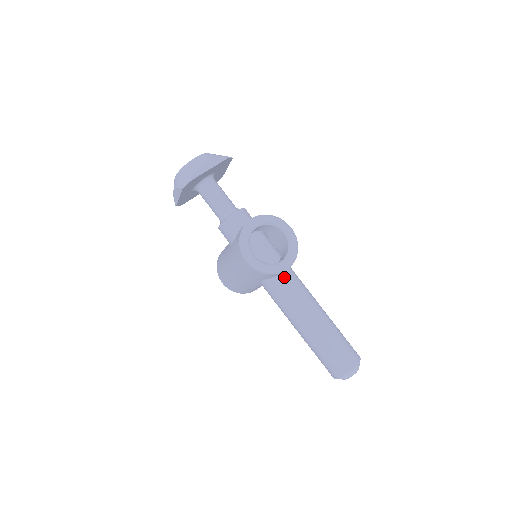
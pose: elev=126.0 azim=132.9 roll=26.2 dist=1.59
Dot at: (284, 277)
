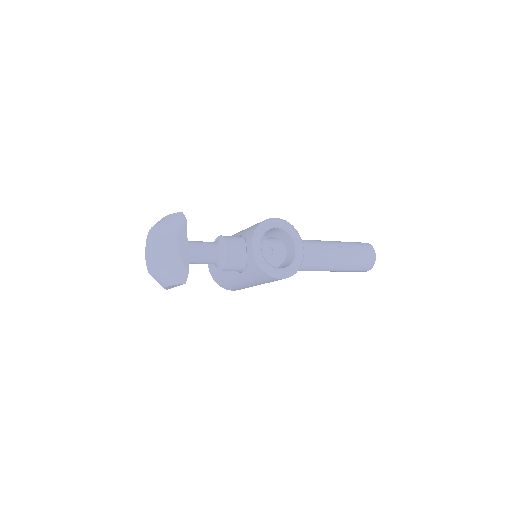
Dot at: occluded
